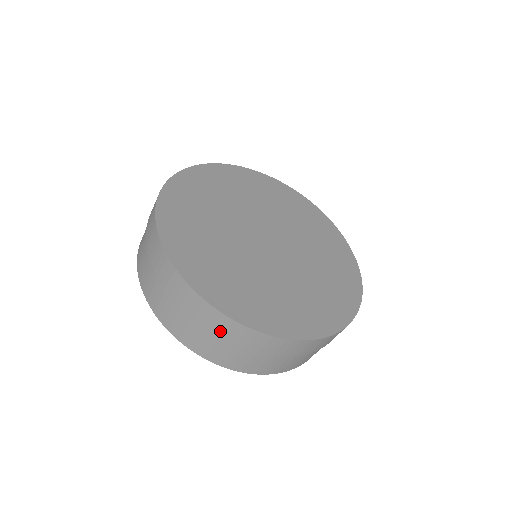
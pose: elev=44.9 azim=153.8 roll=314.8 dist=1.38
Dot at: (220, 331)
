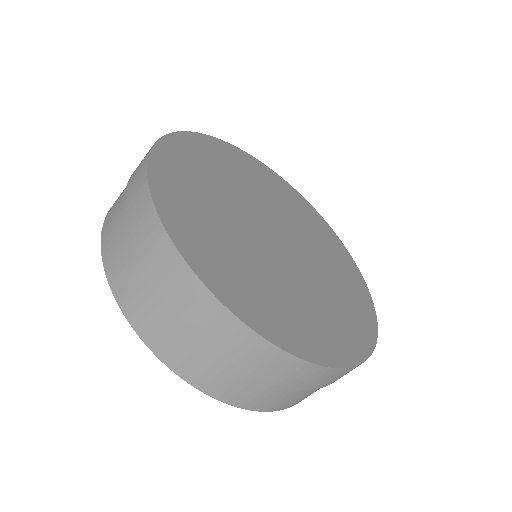
Dot at: (246, 358)
